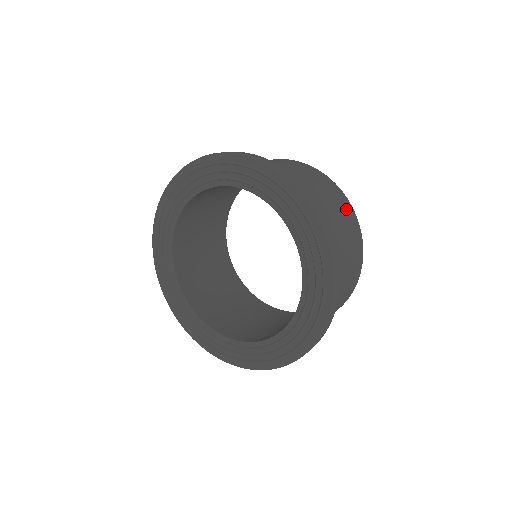
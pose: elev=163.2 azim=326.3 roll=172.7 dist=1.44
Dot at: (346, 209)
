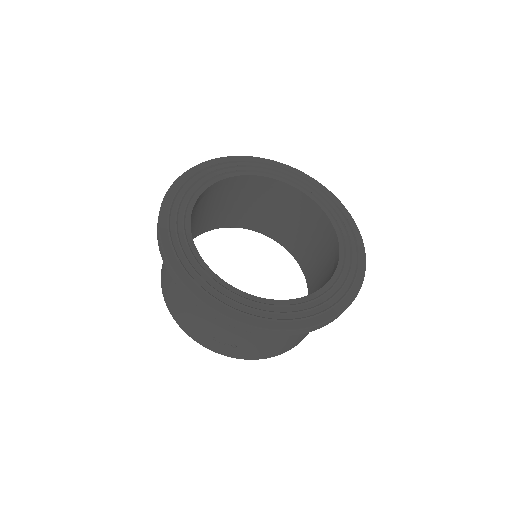
Dot at: occluded
